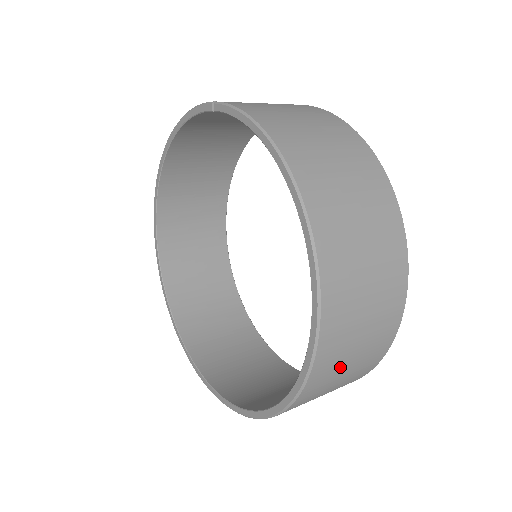
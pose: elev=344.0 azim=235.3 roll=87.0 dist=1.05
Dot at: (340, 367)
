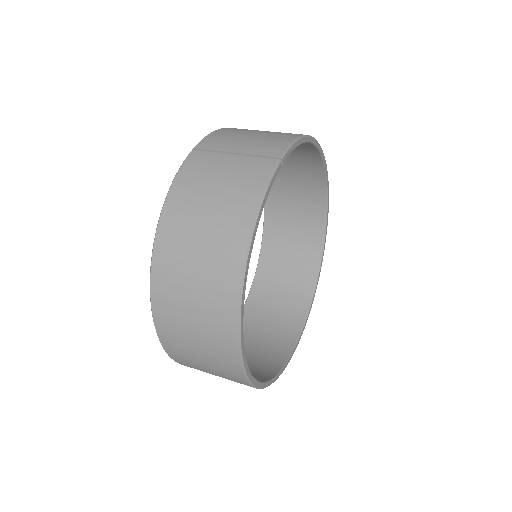
Dot at: (206, 372)
